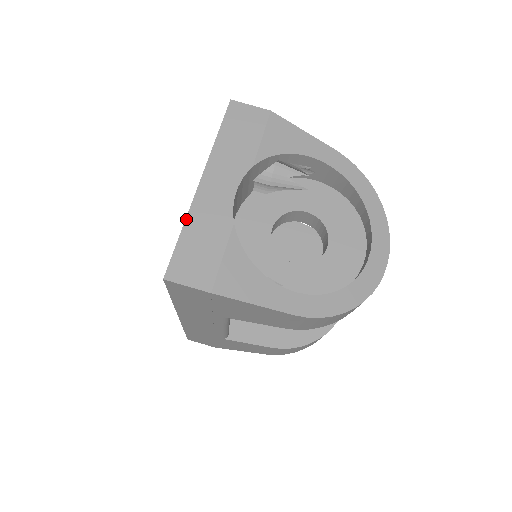
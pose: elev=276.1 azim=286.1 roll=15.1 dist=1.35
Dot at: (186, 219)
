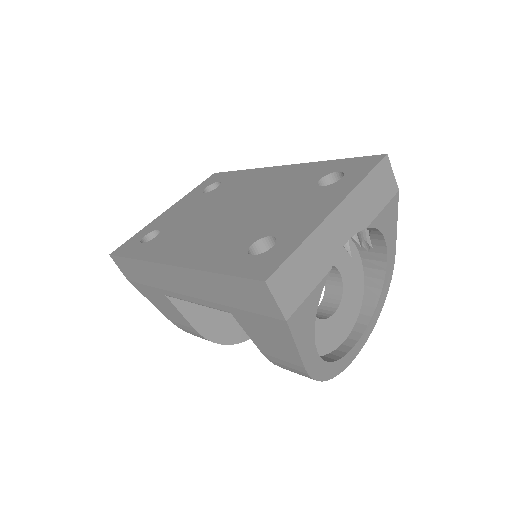
Dot at: (309, 237)
